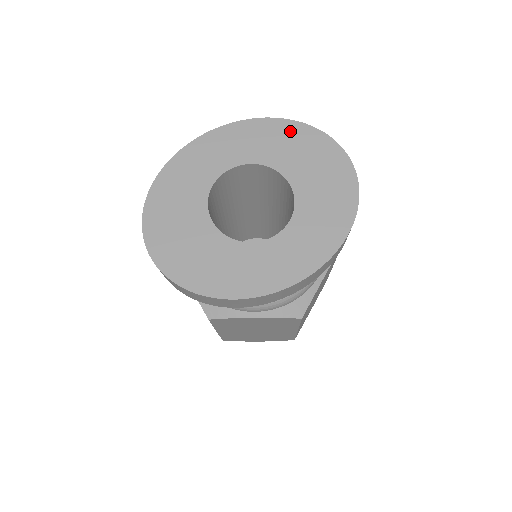
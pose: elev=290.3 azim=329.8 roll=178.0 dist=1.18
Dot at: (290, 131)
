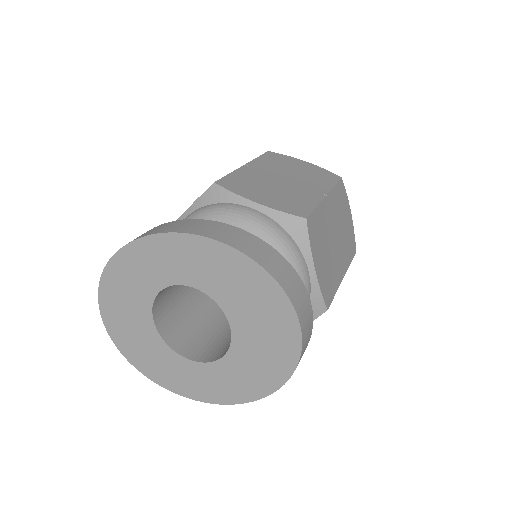
Dot at: (247, 273)
